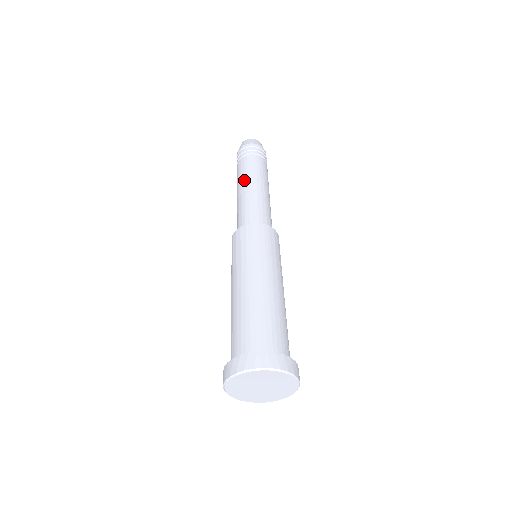
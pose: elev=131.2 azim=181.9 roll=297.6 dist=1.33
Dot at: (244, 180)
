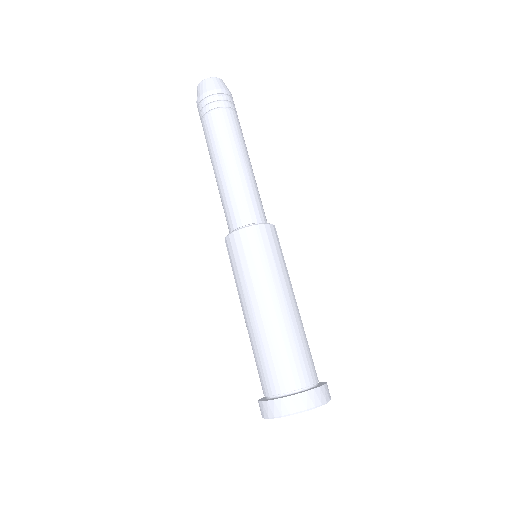
Dot at: (215, 157)
